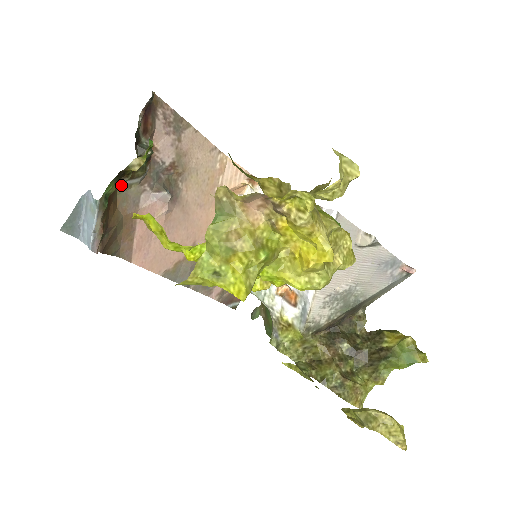
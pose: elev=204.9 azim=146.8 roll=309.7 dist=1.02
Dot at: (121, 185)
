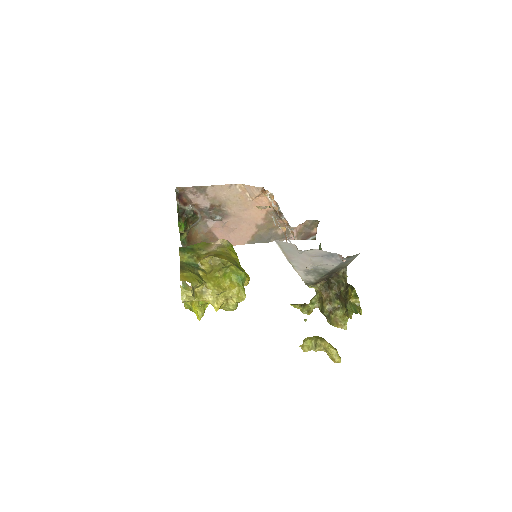
Dot at: (193, 226)
